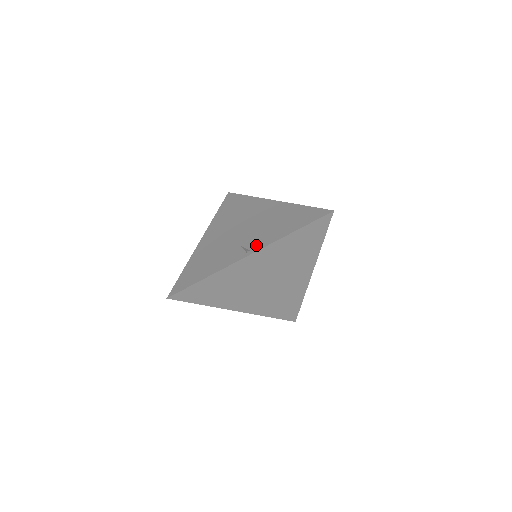
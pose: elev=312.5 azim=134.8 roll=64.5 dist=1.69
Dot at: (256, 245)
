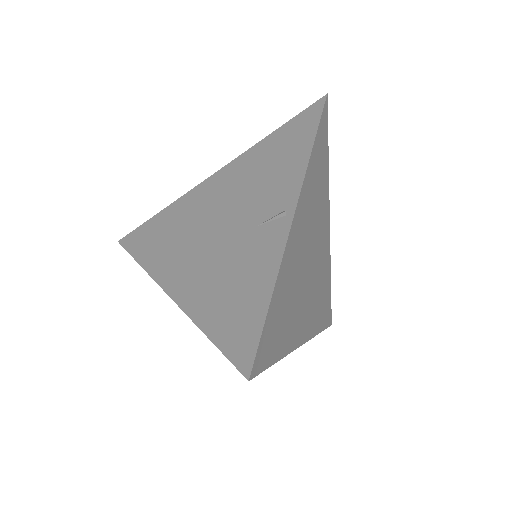
Dot at: (283, 200)
